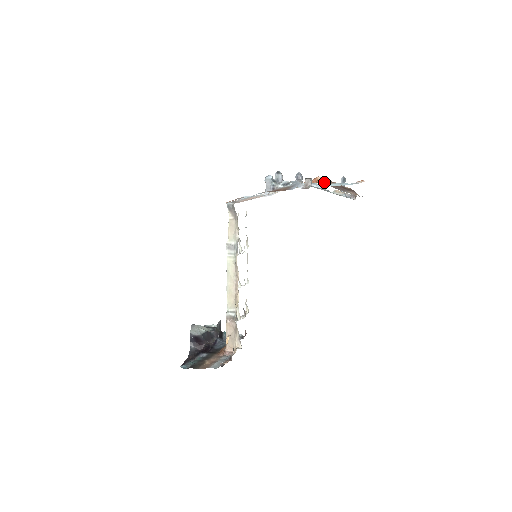
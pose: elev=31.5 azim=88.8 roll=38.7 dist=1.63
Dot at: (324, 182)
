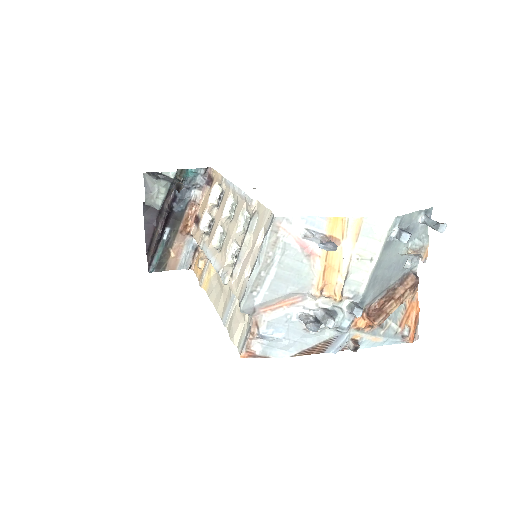
Dot at: (378, 325)
